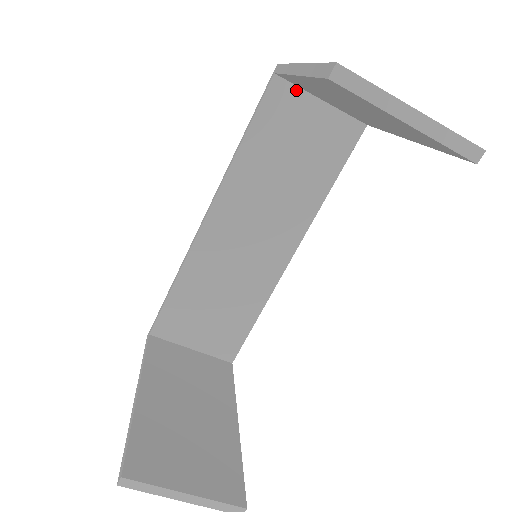
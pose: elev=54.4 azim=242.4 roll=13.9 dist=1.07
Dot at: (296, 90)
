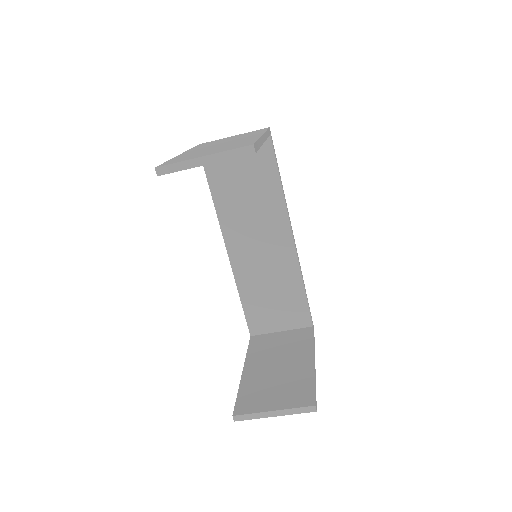
Dot at: occluded
